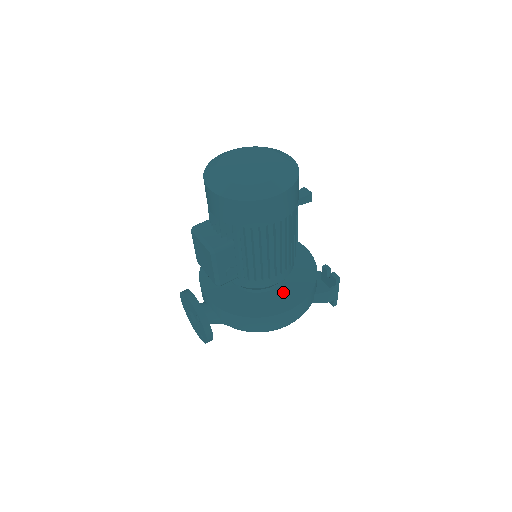
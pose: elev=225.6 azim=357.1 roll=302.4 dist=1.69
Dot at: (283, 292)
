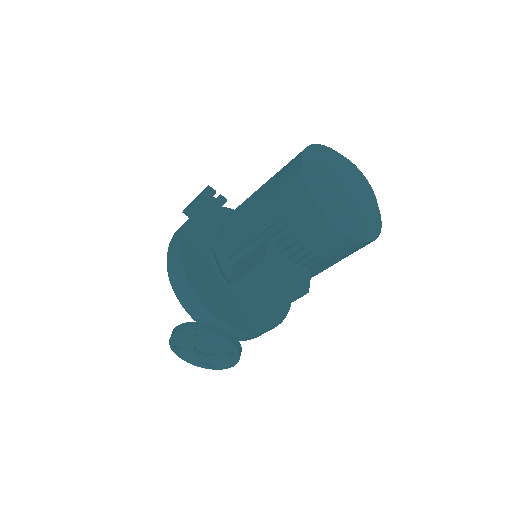
Dot at: occluded
